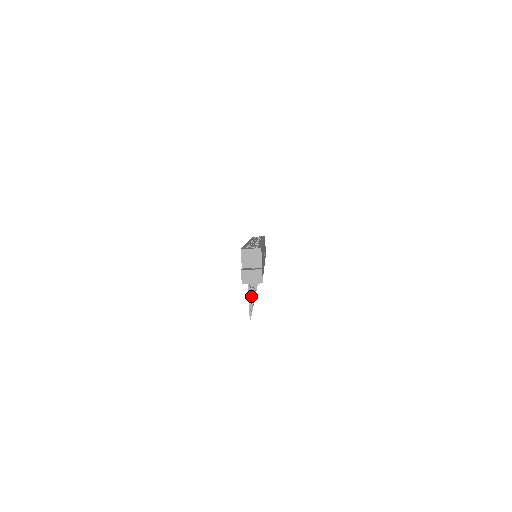
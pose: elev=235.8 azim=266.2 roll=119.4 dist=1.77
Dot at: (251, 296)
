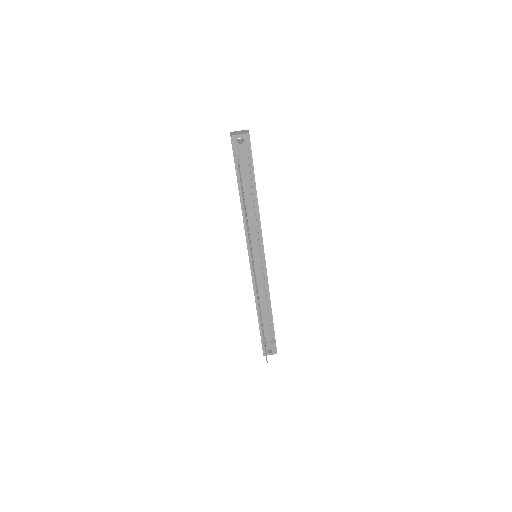
Dot at: occluded
